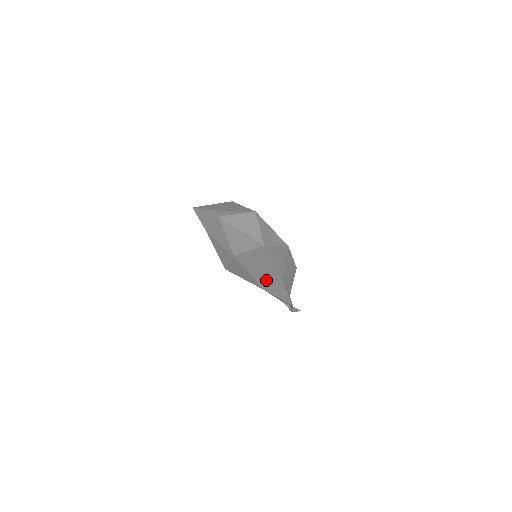
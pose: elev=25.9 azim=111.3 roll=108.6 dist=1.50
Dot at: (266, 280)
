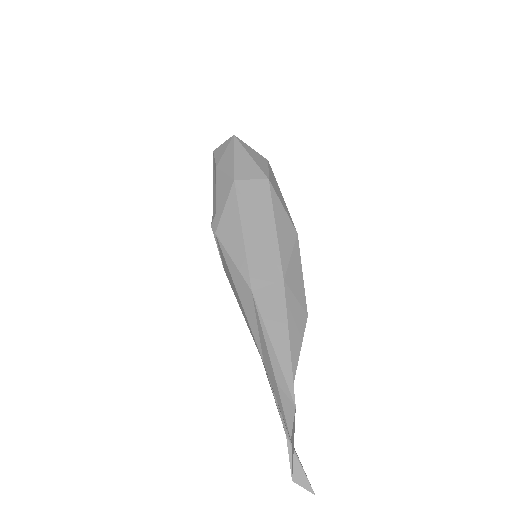
Dot at: (261, 268)
